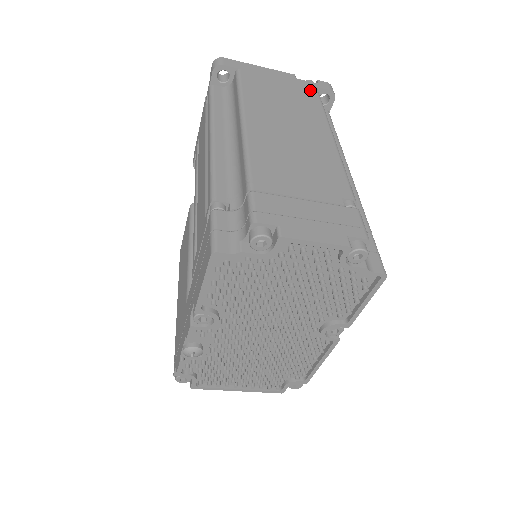
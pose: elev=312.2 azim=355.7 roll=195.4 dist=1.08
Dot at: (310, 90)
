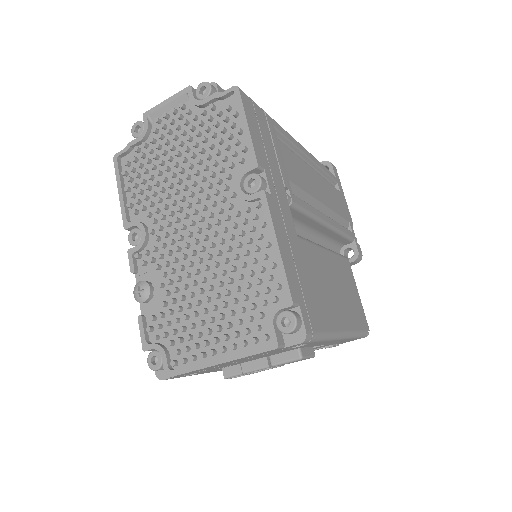
Dot at: occluded
